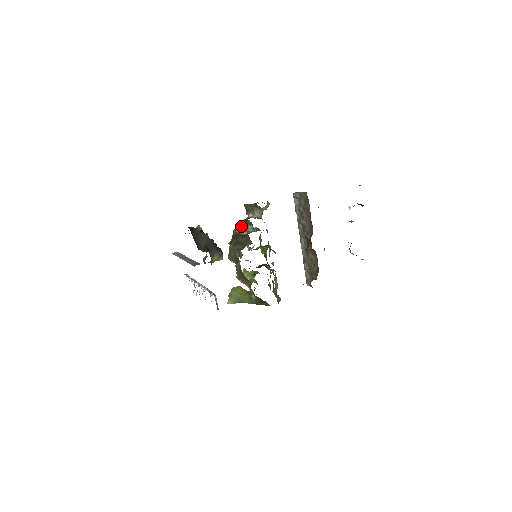
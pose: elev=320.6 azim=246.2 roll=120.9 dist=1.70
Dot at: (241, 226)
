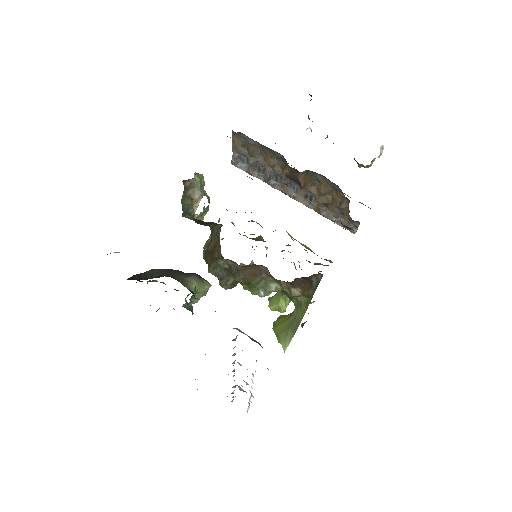
Dot at: (206, 243)
